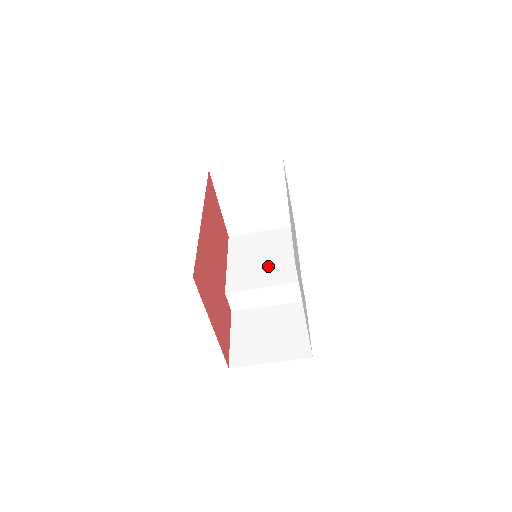
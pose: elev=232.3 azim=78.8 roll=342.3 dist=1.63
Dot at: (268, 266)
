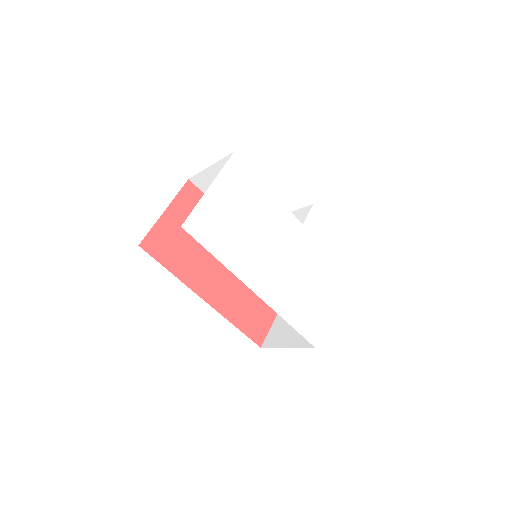
Dot at: occluded
